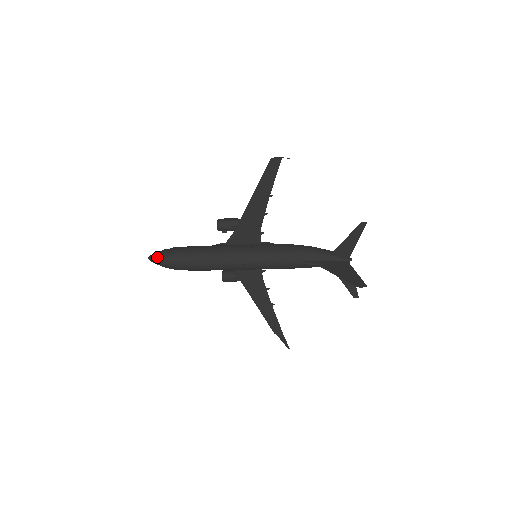
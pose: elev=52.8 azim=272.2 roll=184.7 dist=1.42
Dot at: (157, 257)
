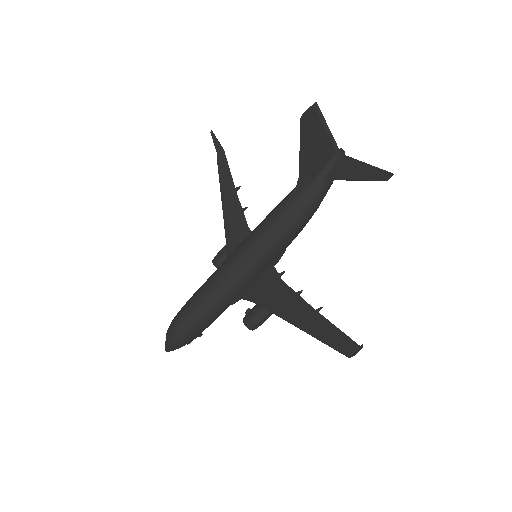
Dot at: occluded
